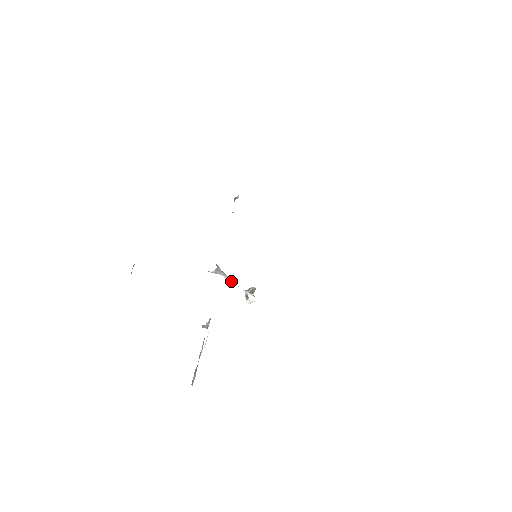
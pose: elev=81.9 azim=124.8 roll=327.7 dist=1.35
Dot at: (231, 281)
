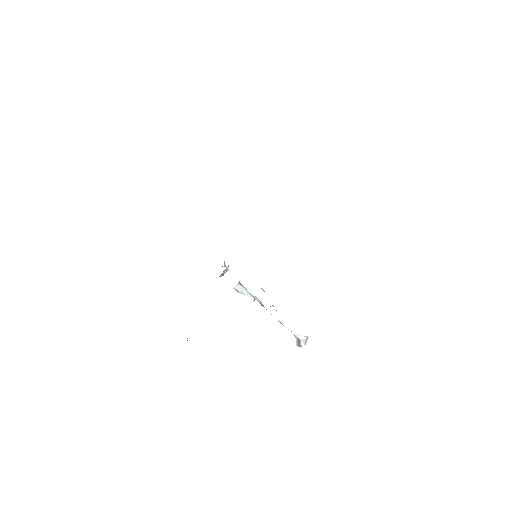
Dot at: (266, 310)
